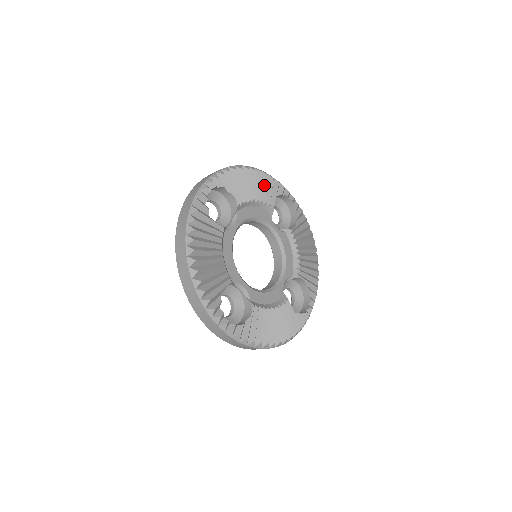
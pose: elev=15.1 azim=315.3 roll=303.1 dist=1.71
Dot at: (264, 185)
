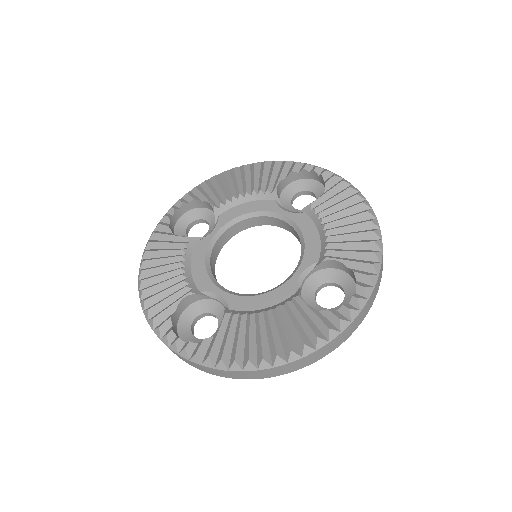
Dot at: (261, 174)
